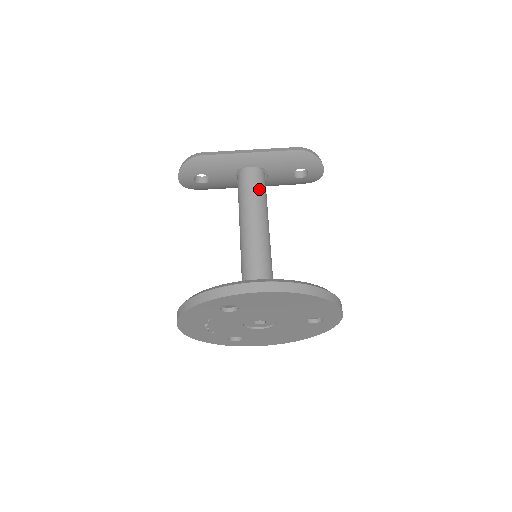
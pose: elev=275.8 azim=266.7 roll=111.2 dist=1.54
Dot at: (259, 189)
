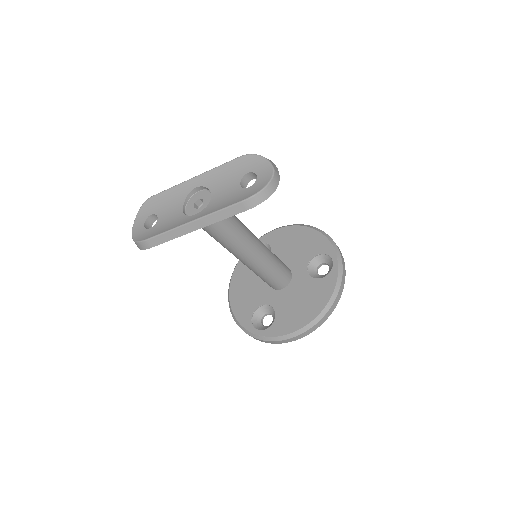
Dot at: (225, 231)
